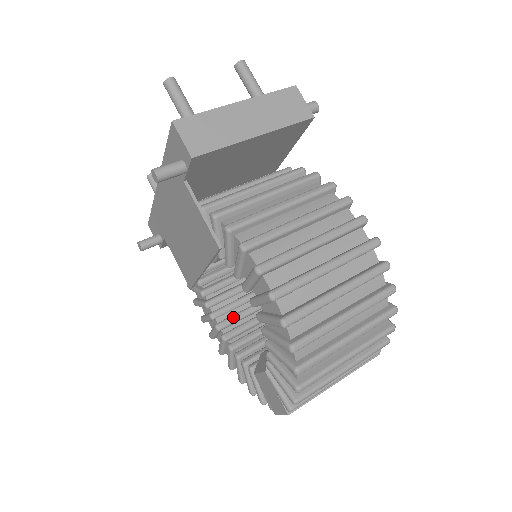
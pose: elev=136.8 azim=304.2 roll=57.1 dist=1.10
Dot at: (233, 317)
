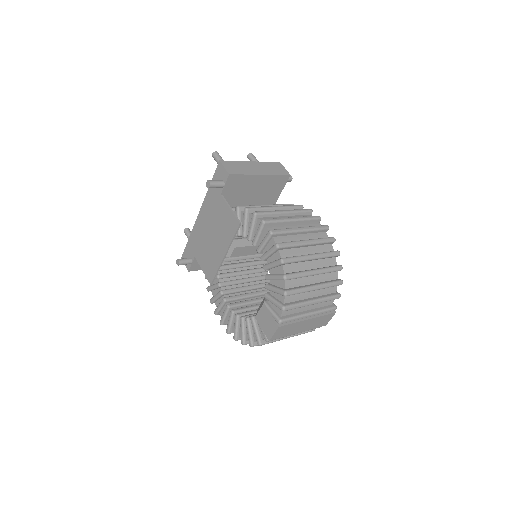
Dot at: (238, 302)
